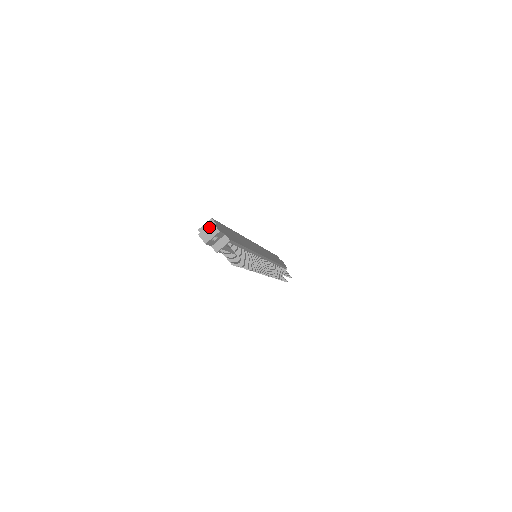
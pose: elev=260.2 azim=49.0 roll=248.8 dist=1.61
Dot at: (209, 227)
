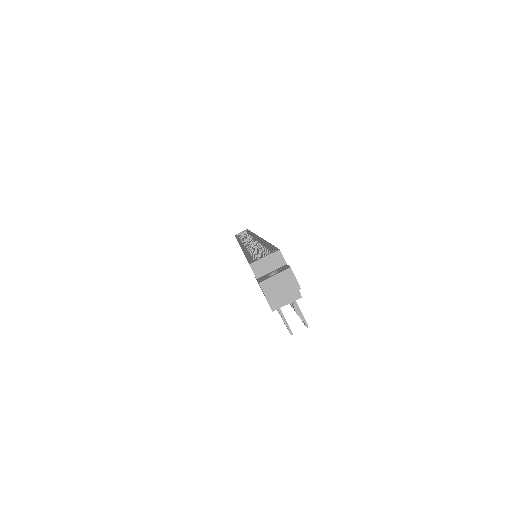
Dot at: (283, 275)
